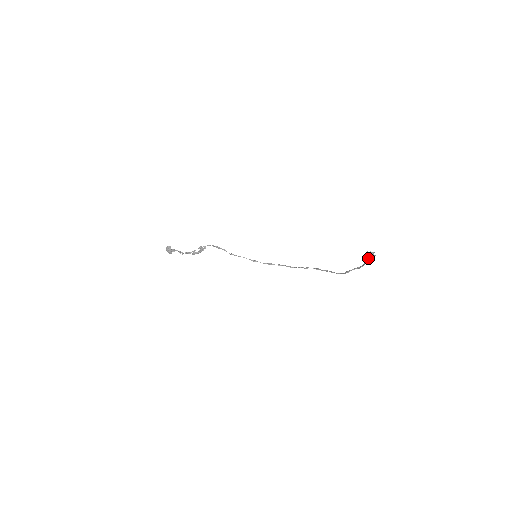
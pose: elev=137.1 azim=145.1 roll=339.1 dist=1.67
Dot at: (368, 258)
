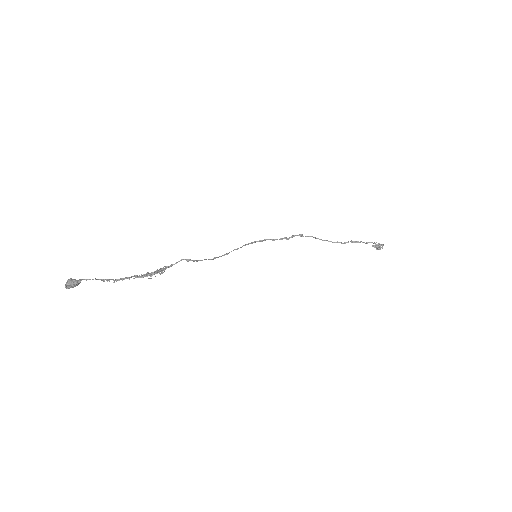
Dot at: (376, 248)
